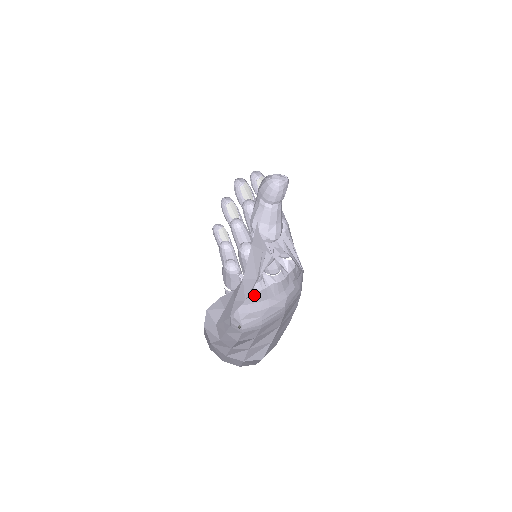
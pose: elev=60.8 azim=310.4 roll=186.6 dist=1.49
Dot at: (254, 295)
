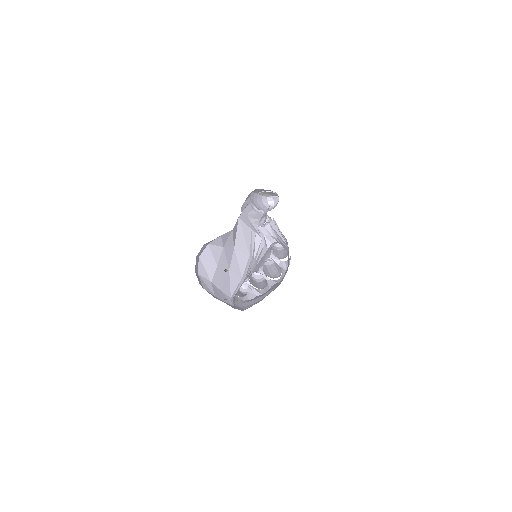
Dot at: (259, 295)
